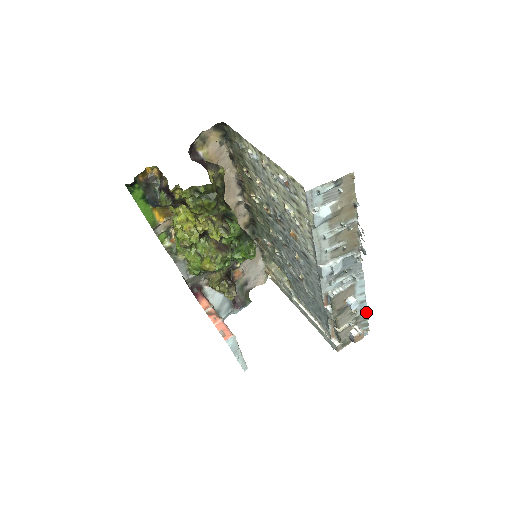
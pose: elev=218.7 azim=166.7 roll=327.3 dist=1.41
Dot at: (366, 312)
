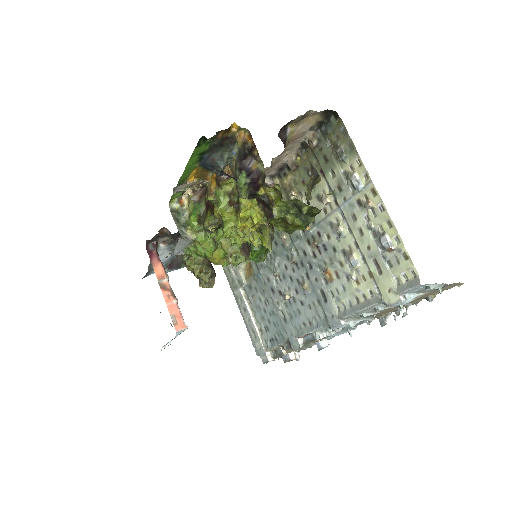
Dot at: (315, 344)
